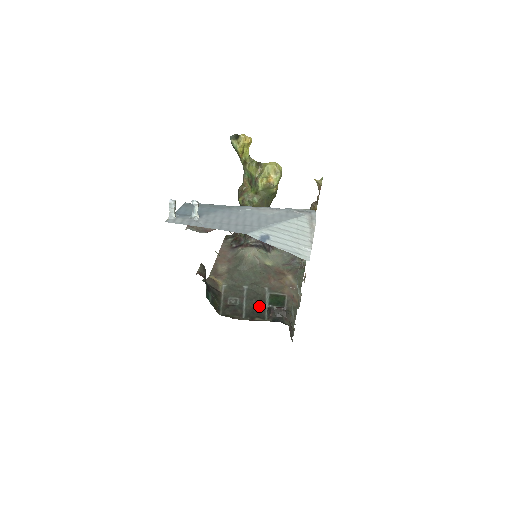
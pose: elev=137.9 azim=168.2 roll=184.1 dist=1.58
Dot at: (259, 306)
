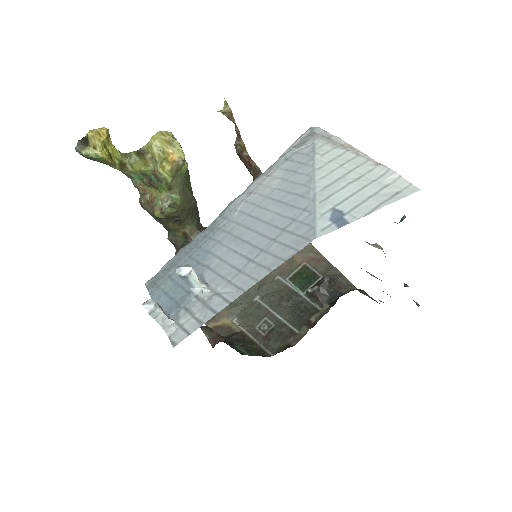
Dot at: (295, 303)
